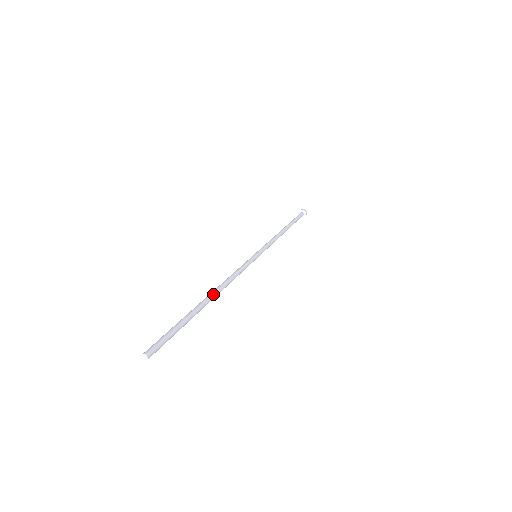
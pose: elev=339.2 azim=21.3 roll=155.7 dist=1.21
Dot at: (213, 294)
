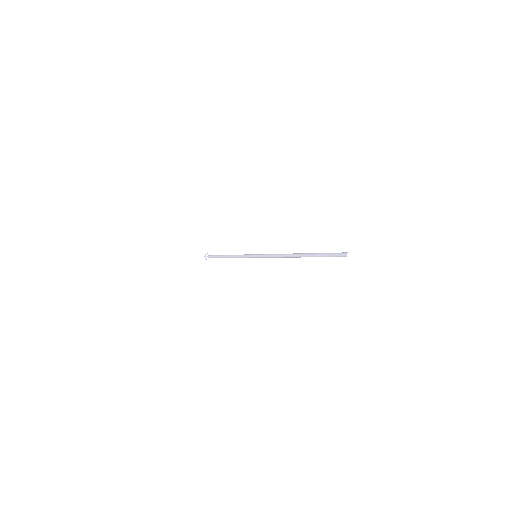
Dot at: occluded
